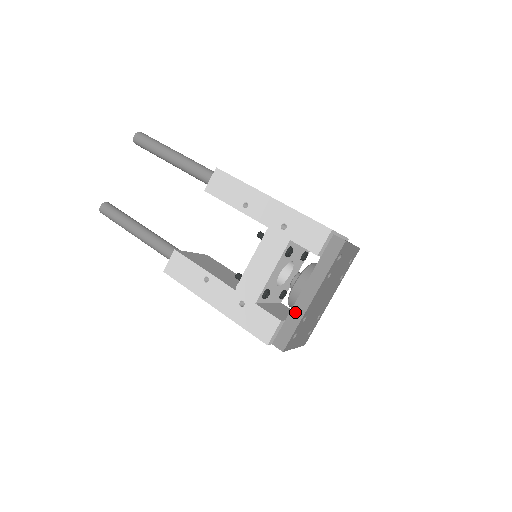
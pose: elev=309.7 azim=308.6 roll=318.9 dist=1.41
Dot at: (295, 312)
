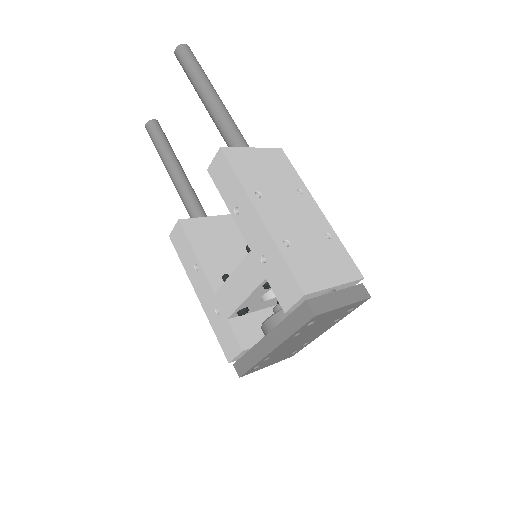
Dot at: (255, 351)
